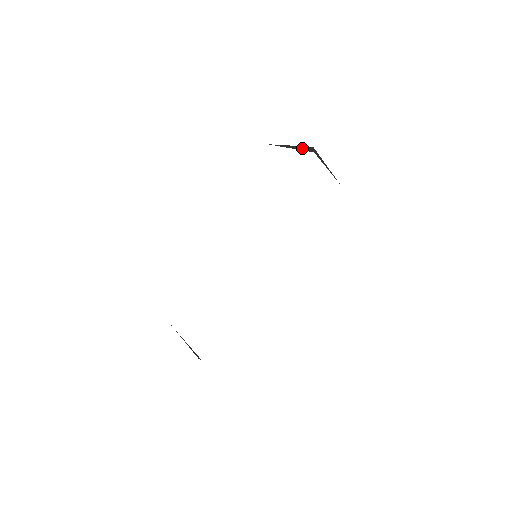
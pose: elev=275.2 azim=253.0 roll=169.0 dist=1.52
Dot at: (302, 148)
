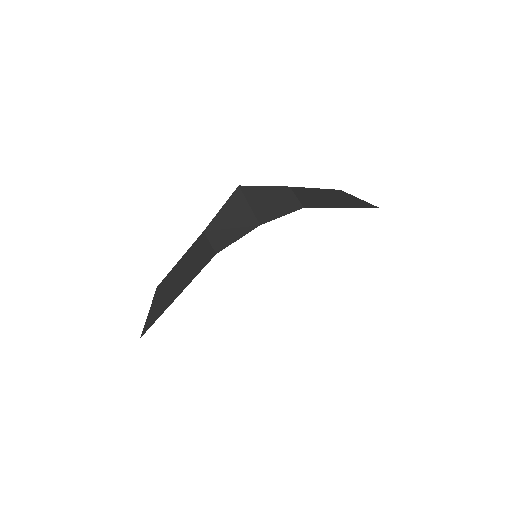
Dot at: (239, 214)
